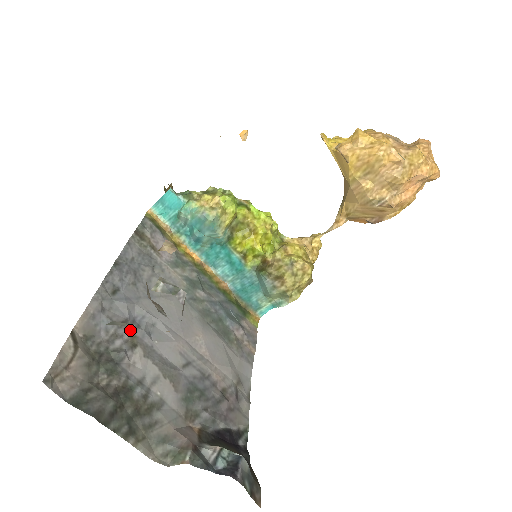
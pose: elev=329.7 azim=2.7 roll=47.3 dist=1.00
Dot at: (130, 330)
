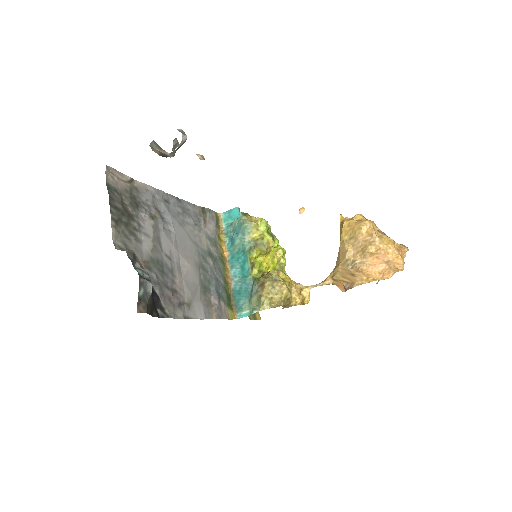
Dot at: (157, 214)
